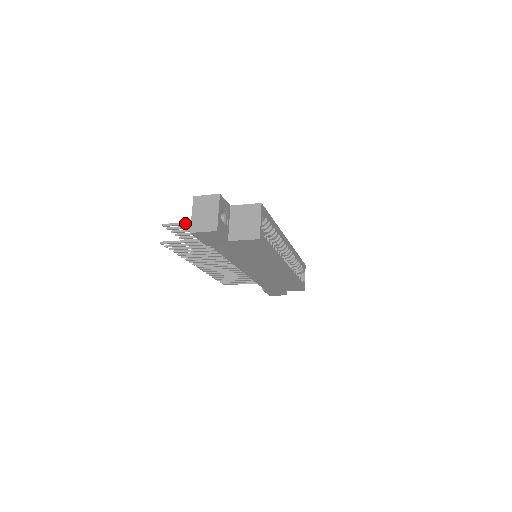
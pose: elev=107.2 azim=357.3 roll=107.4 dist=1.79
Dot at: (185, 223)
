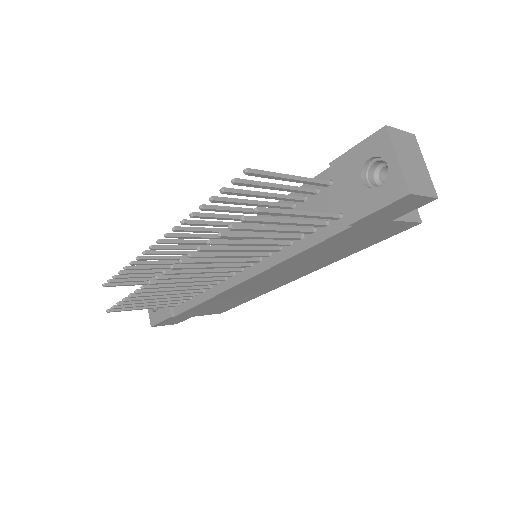
Dot at: (288, 176)
